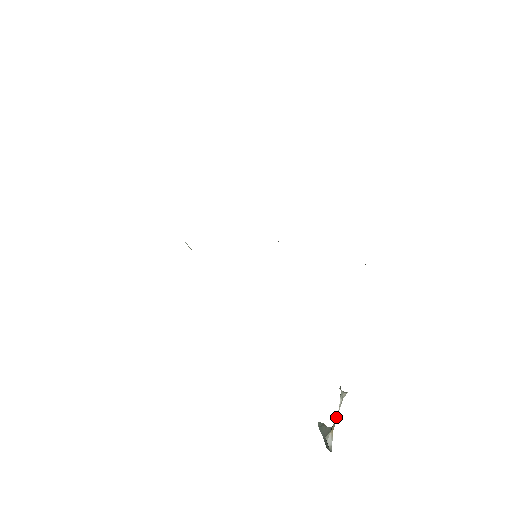
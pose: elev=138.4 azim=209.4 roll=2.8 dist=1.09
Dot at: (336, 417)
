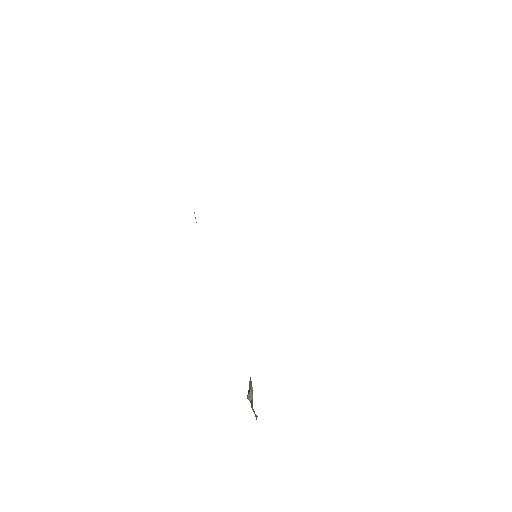
Dot at: (253, 410)
